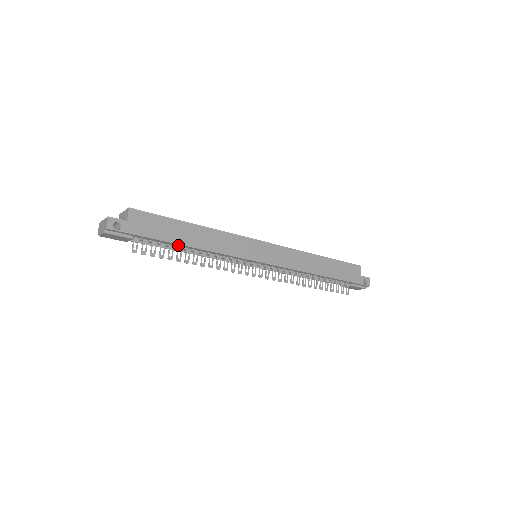
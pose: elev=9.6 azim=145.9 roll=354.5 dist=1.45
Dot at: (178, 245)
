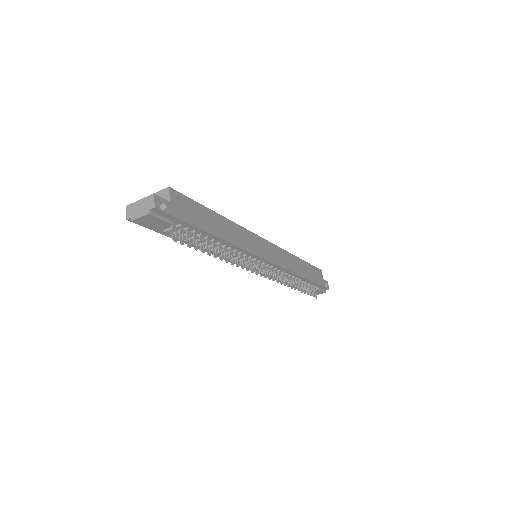
Dot at: (209, 236)
